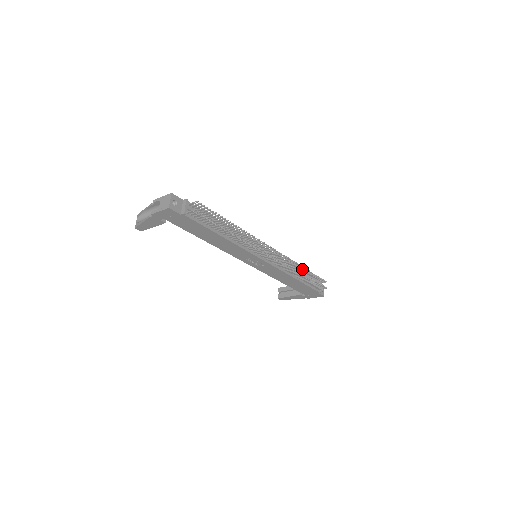
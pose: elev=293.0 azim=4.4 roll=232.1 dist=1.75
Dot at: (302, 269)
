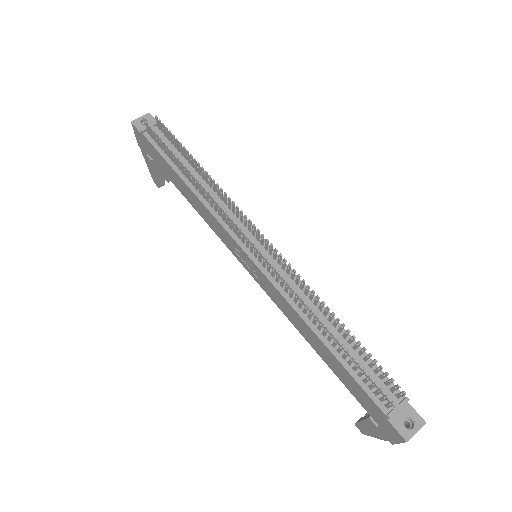
Dot at: (335, 320)
